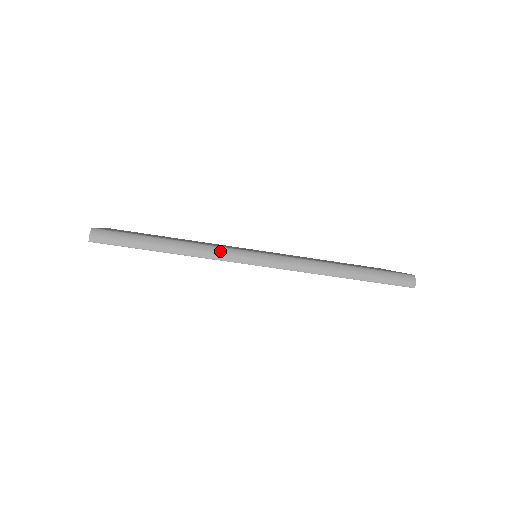
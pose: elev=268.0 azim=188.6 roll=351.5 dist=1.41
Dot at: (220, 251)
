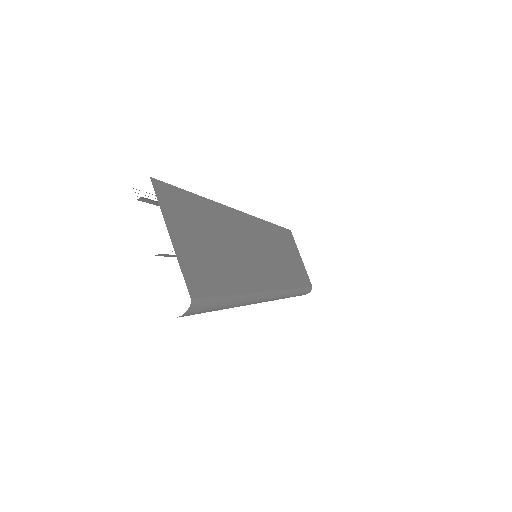
Dot at: (257, 300)
